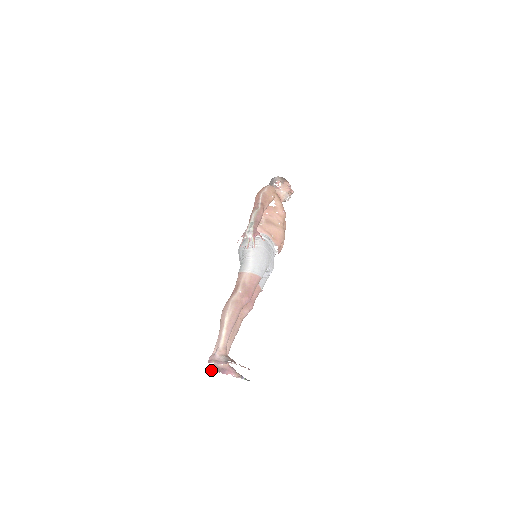
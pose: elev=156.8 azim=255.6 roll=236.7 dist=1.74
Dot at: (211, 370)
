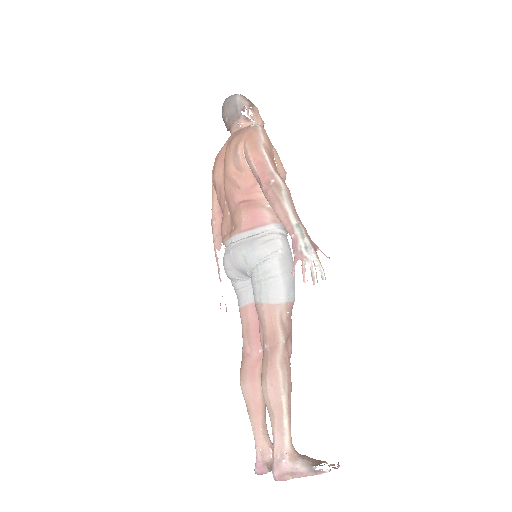
Dot at: (260, 473)
